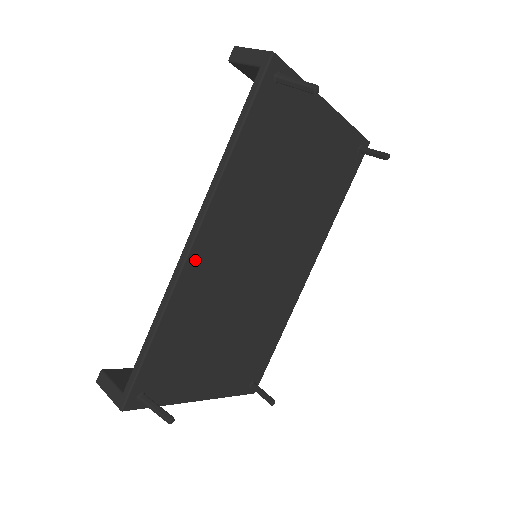
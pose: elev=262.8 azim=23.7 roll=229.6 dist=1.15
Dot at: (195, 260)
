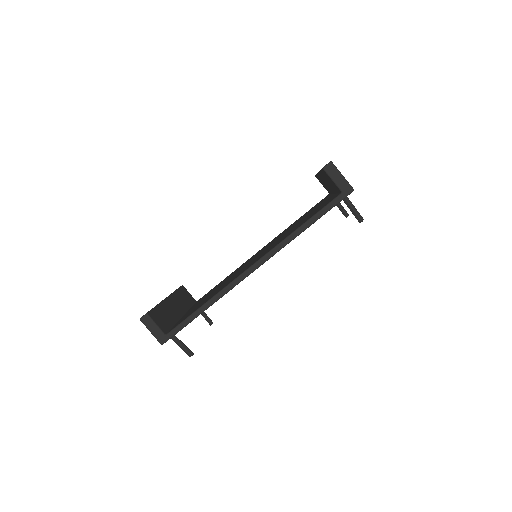
Dot at: occluded
